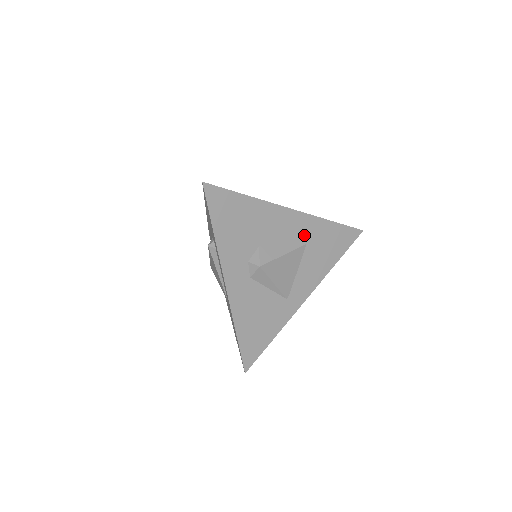
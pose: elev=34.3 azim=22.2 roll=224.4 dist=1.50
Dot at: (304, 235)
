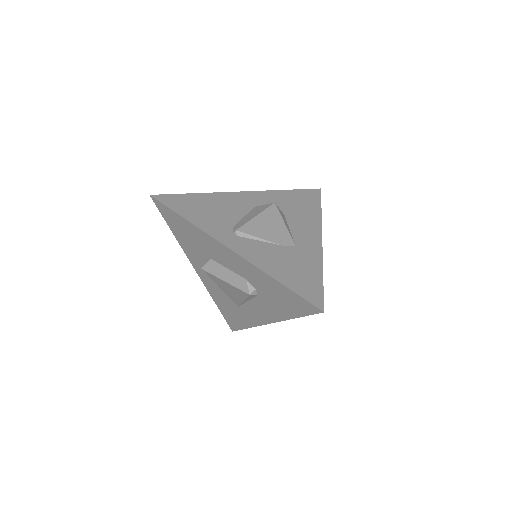
Dot at: occluded
